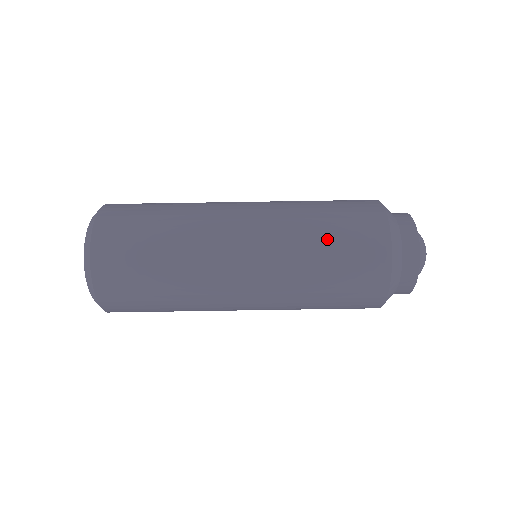
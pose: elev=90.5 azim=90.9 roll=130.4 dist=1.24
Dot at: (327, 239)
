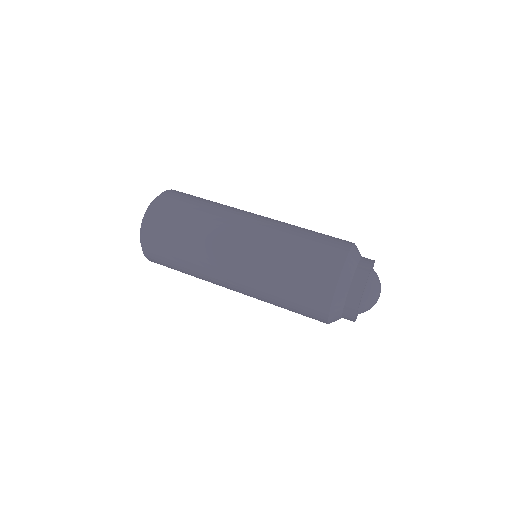
Dot at: (306, 235)
